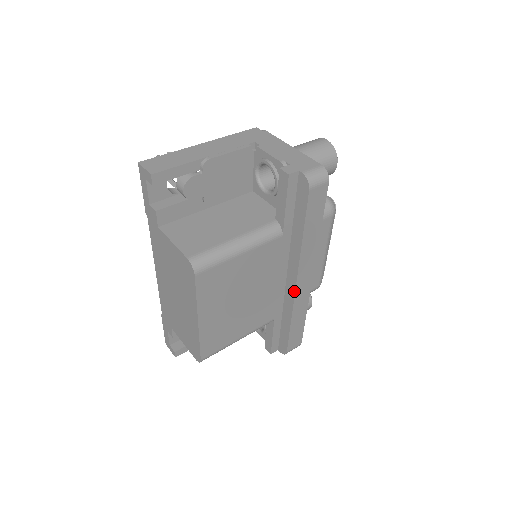
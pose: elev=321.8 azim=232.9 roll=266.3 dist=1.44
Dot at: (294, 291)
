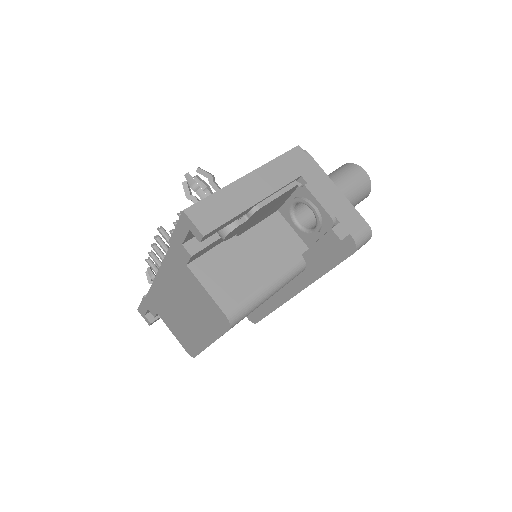
Dot at: (290, 298)
